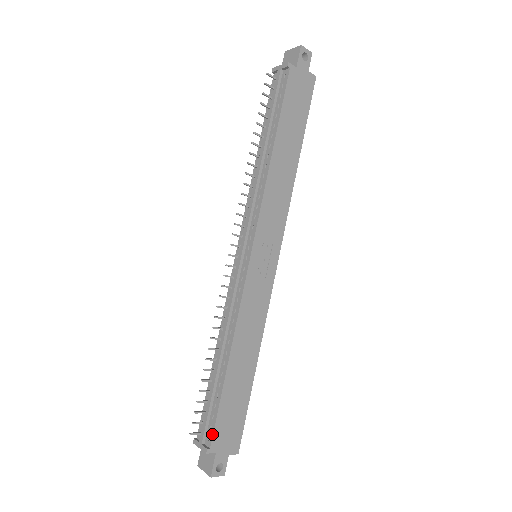
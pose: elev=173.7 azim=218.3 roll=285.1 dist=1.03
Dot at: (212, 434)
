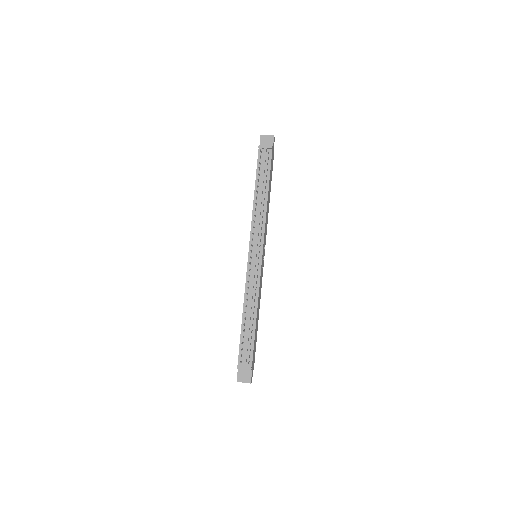
Dot at: (252, 359)
